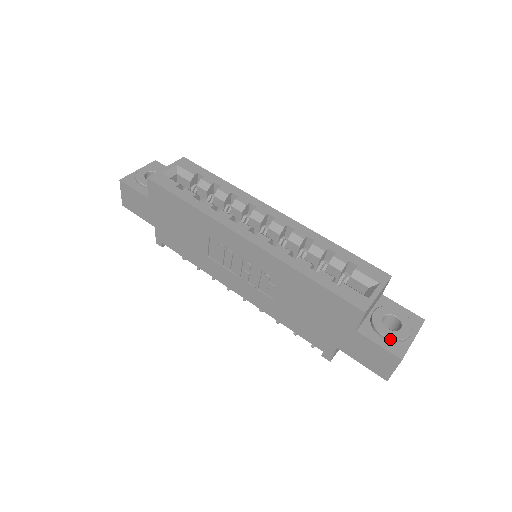
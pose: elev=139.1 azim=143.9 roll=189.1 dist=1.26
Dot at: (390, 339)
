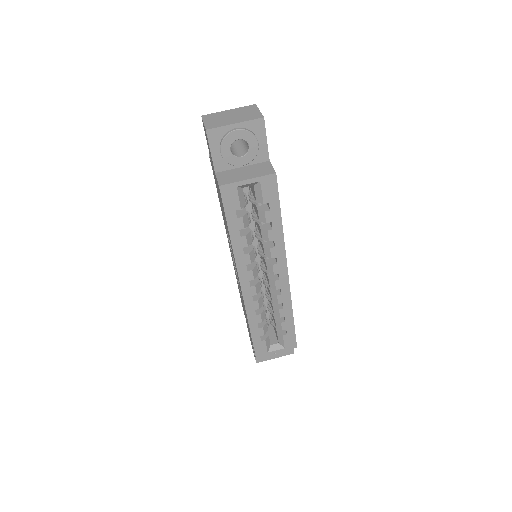
Dot at: occluded
